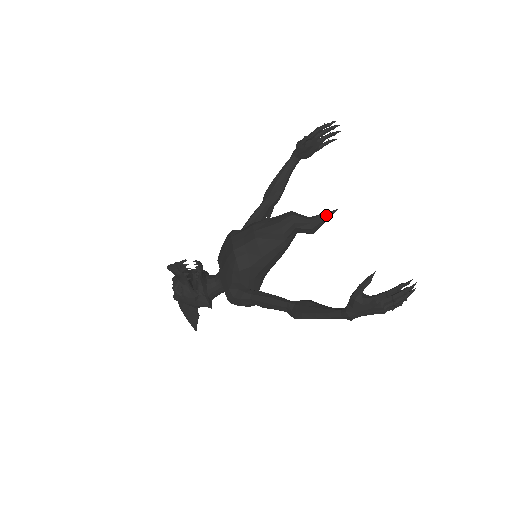
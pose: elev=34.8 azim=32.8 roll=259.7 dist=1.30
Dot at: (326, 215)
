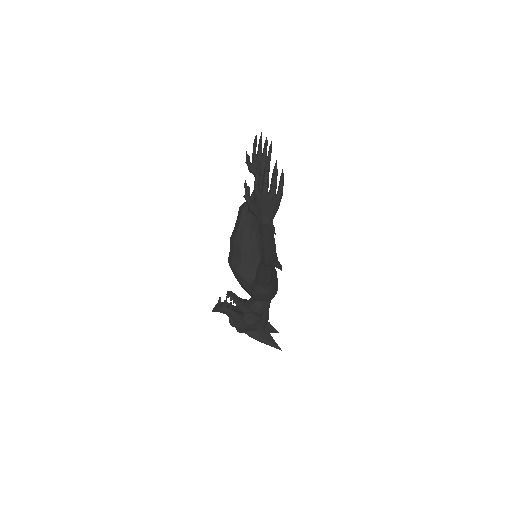
Dot at: occluded
